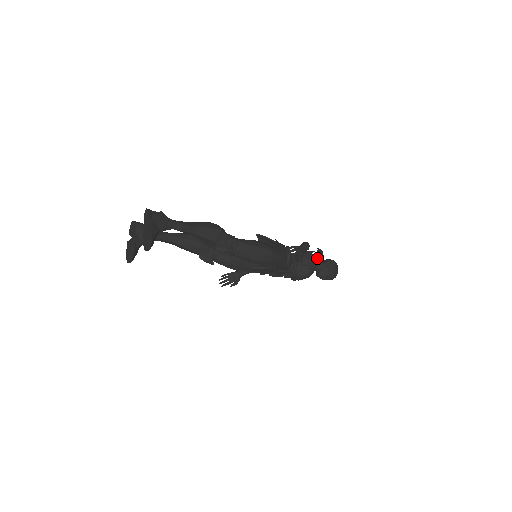
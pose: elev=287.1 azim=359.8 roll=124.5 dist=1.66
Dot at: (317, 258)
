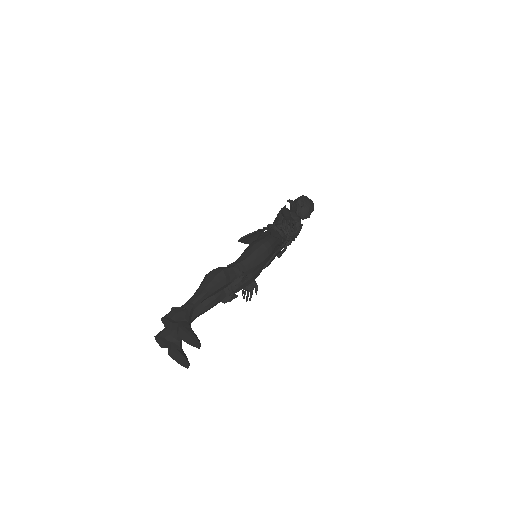
Dot at: (294, 209)
